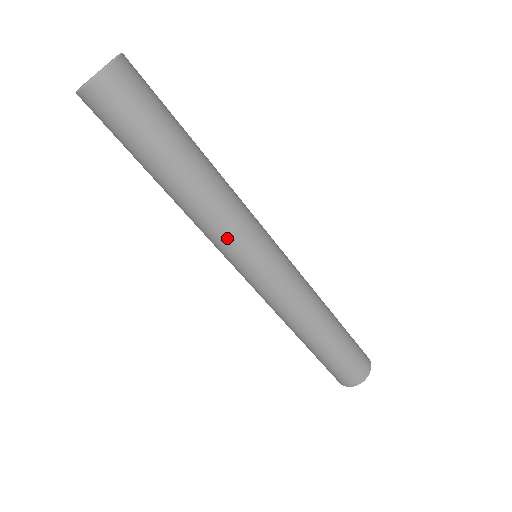
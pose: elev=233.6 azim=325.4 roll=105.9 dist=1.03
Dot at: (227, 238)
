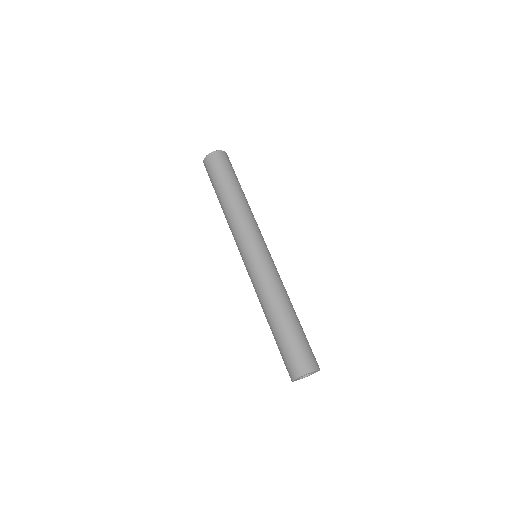
Dot at: (249, 226)
